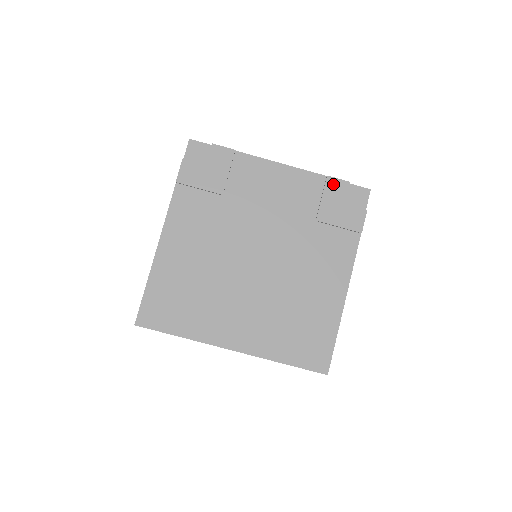
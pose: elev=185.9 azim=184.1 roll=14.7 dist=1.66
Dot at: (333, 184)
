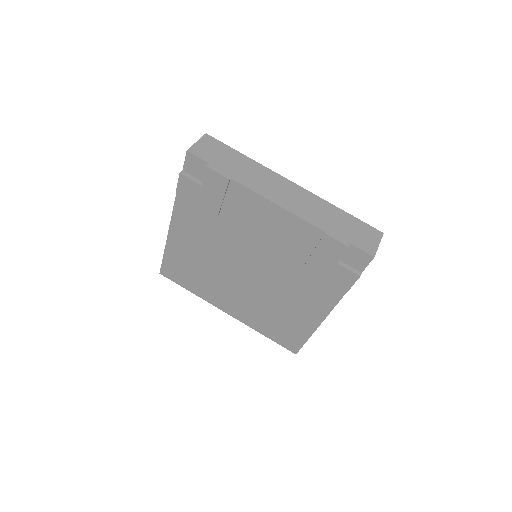
Dot at: (329, 243)
